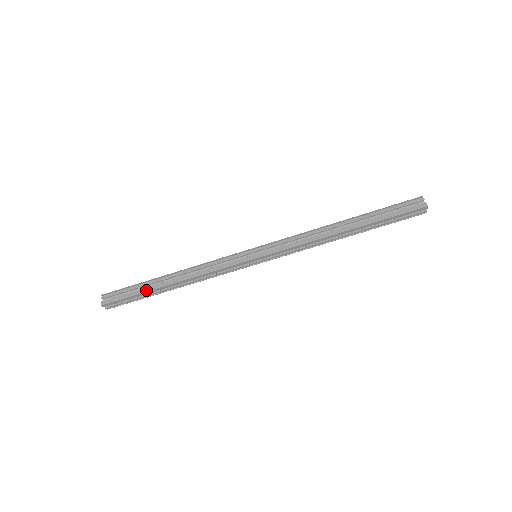
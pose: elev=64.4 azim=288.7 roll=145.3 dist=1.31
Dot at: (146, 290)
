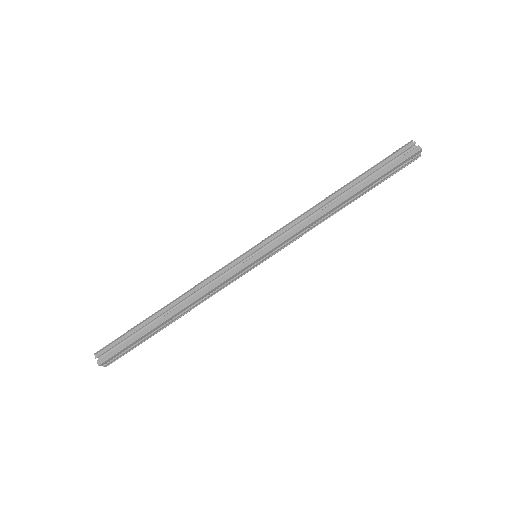
Dot at: (145, 332)
